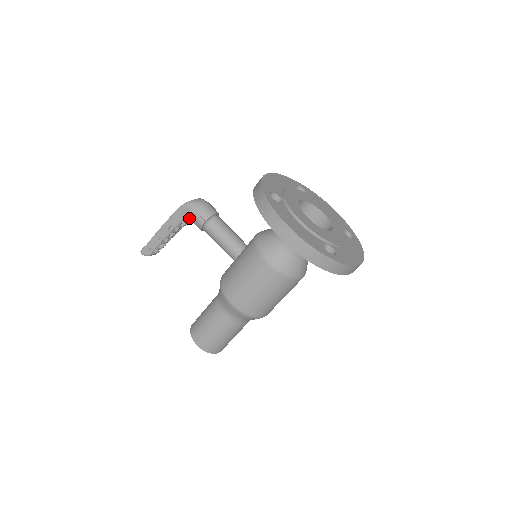
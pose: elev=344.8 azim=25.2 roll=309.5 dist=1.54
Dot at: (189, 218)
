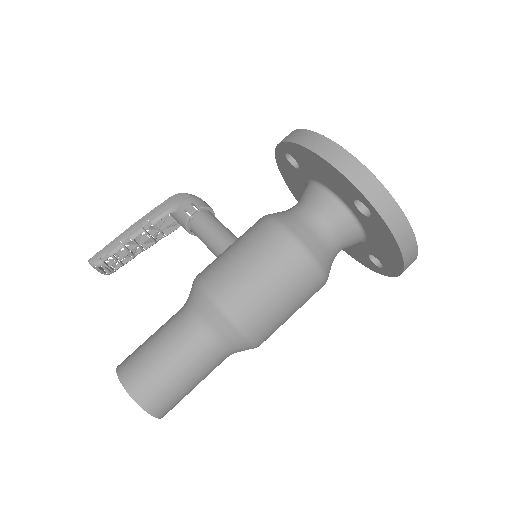
Dot at: (176, 210)
